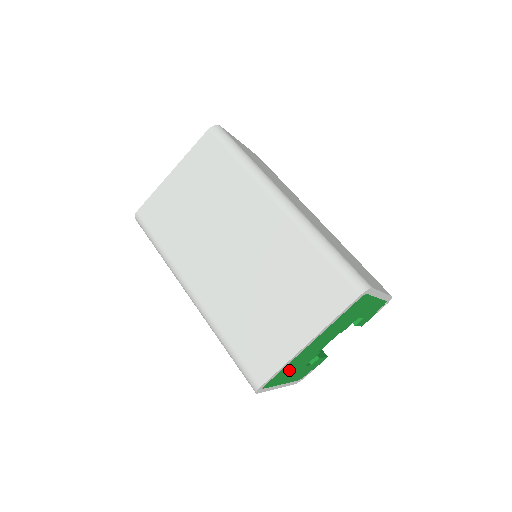
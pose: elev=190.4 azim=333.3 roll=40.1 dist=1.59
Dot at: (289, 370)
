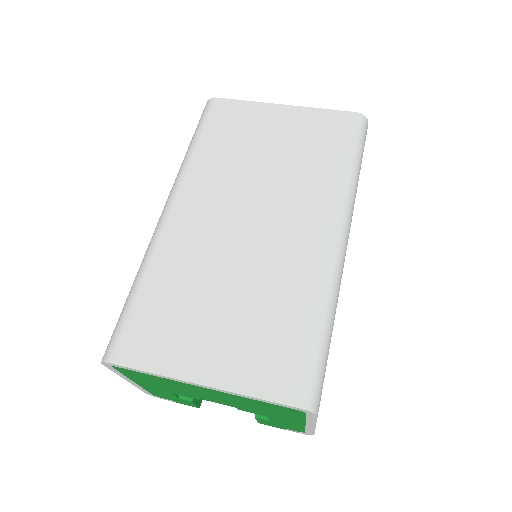
Dot at: (155, 381)
